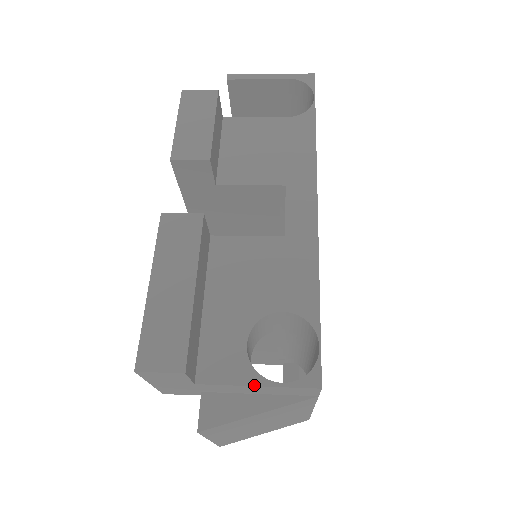
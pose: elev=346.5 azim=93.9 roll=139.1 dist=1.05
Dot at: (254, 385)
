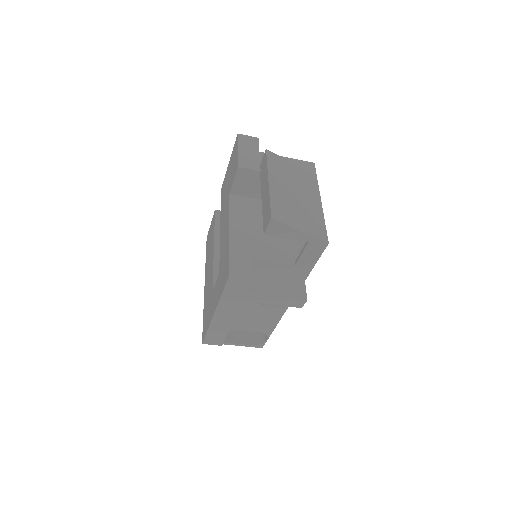
Dot at: (286, 157)
